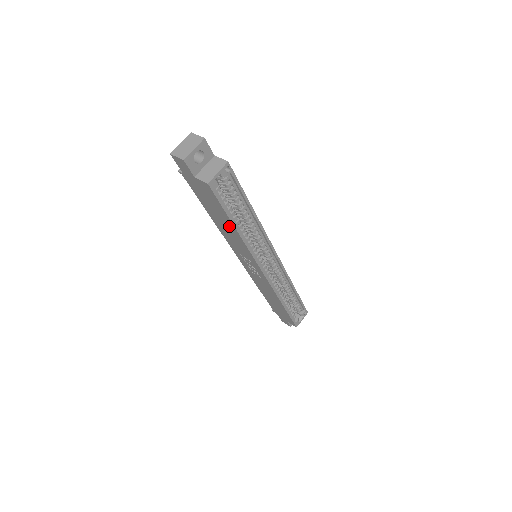
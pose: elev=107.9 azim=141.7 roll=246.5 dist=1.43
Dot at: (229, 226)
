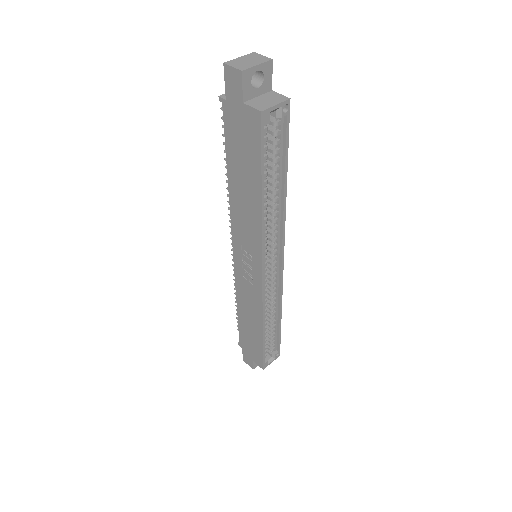
Dot at: (252, 192)
